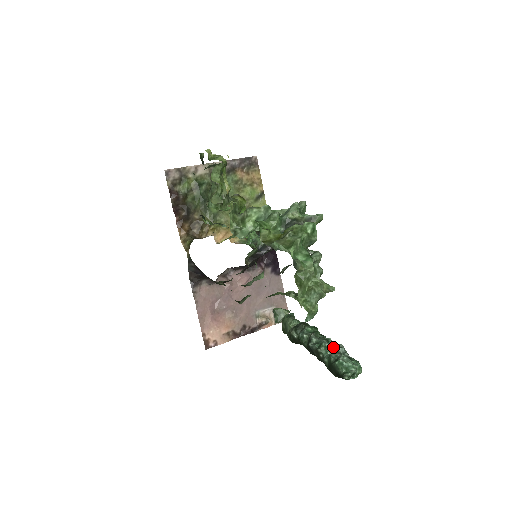
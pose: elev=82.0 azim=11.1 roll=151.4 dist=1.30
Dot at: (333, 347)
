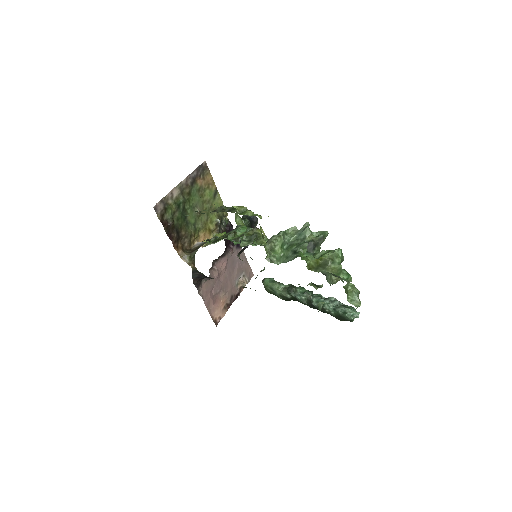
Dot at: (330, 302)
